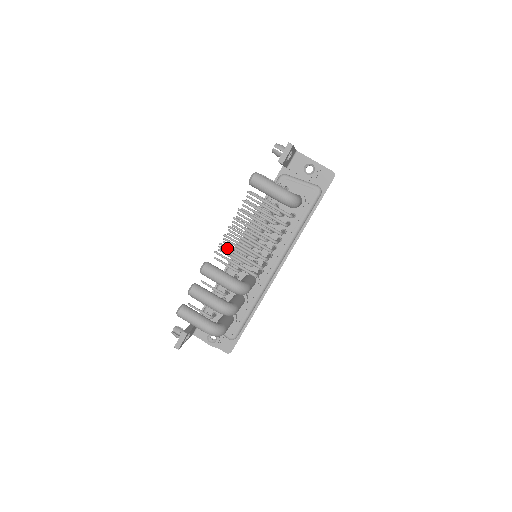
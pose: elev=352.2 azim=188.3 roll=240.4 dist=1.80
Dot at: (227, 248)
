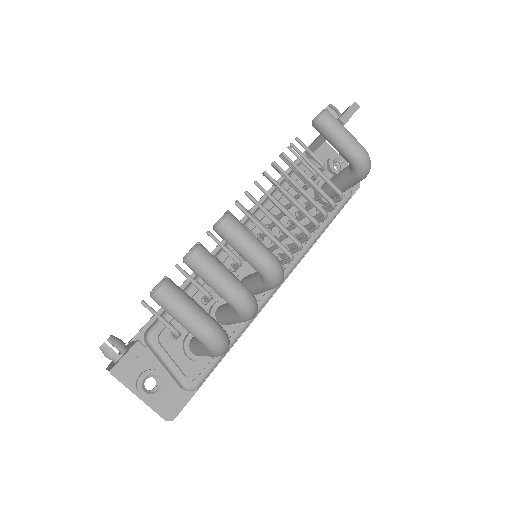
Dot at: (247, 213)
